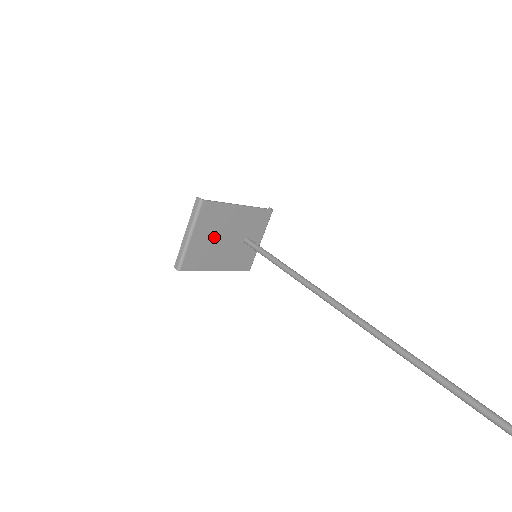
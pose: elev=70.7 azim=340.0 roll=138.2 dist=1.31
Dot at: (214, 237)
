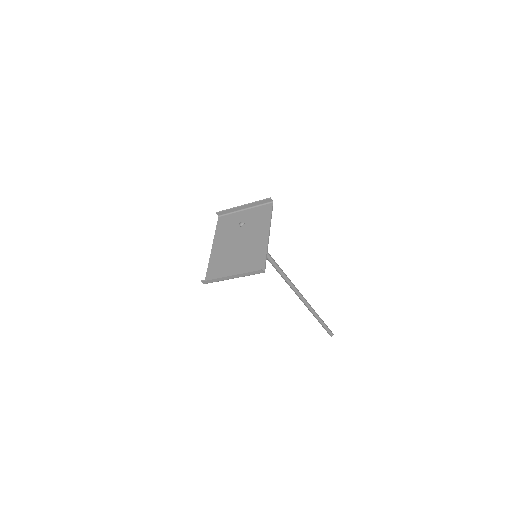
Dot at: (238, 256)
